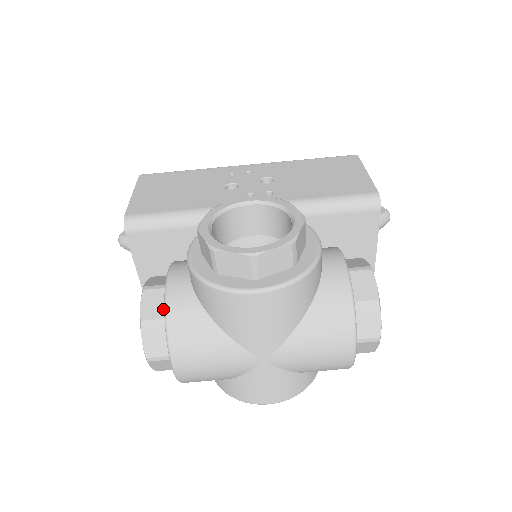
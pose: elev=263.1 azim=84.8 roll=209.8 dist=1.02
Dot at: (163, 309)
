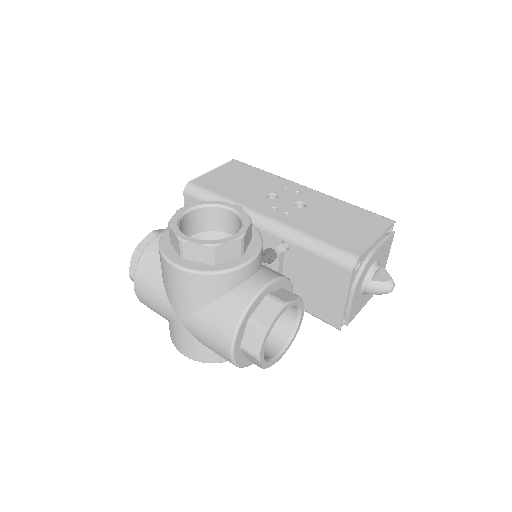
Dot at: occluded
